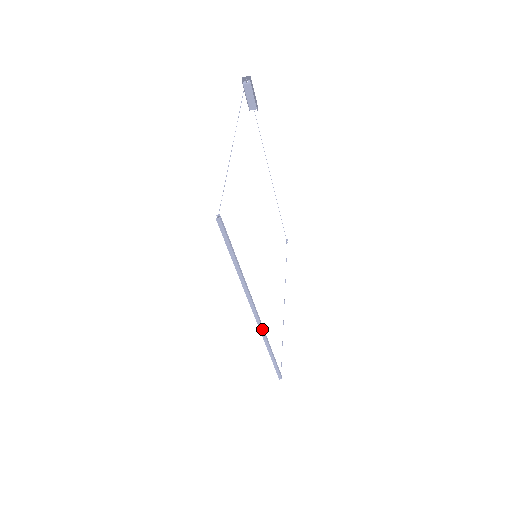
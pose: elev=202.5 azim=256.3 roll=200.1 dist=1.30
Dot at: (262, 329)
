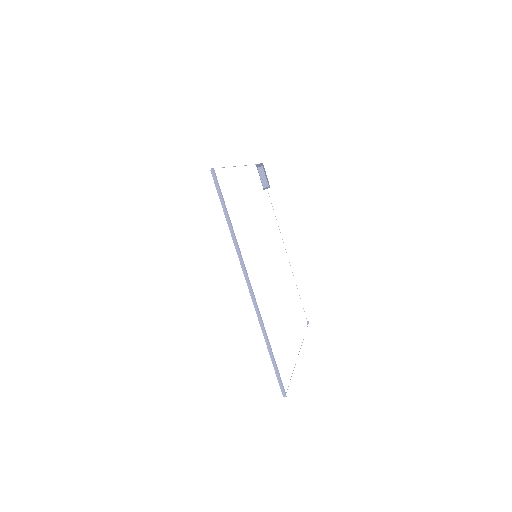
Dot at: (257, 307)
